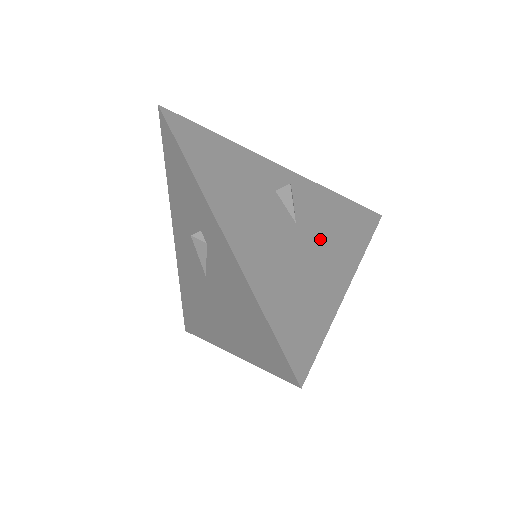
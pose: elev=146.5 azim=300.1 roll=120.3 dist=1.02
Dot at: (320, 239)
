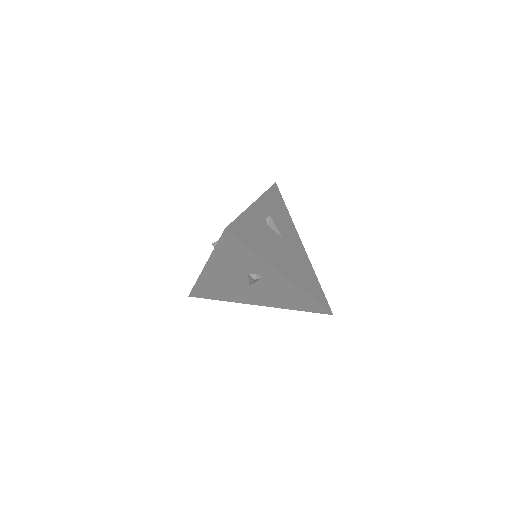
Dot at: (288, 235)
